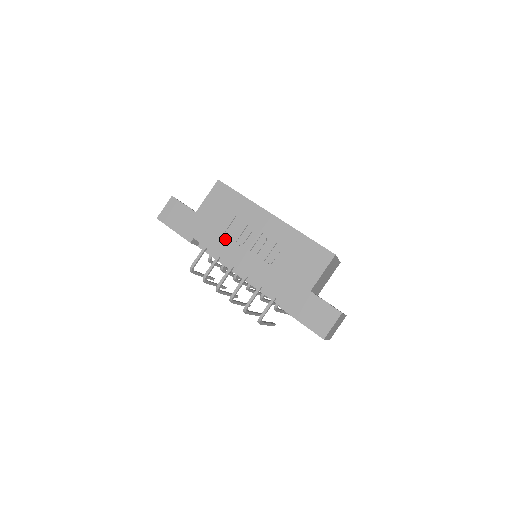
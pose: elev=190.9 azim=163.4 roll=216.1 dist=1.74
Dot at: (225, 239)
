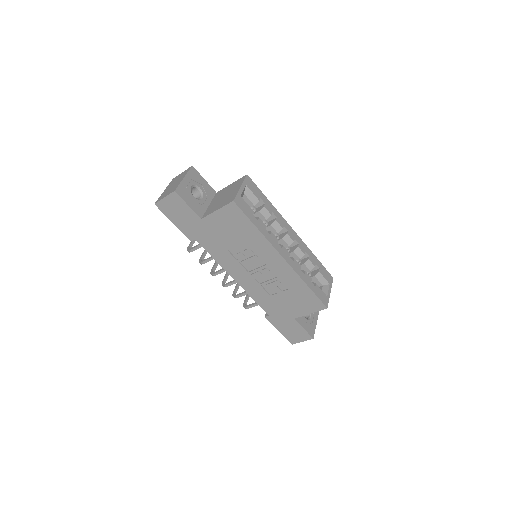
Dot at: (228, 255)
